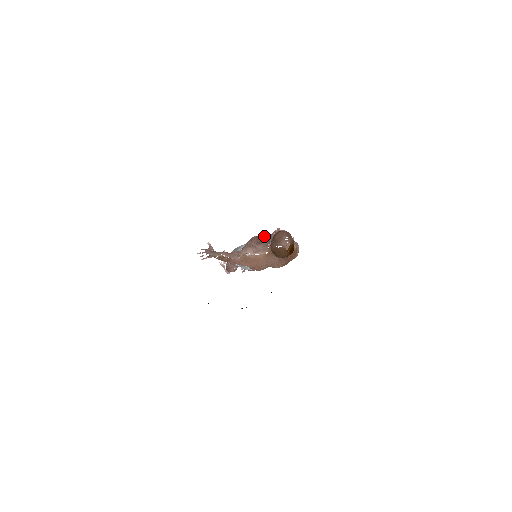
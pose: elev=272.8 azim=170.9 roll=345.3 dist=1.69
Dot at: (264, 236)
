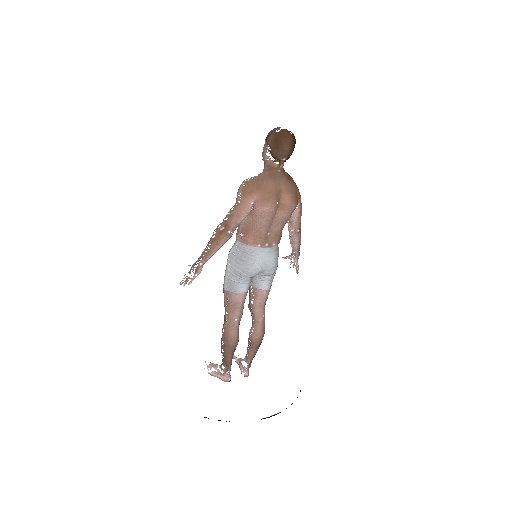
Dot at: occluded
